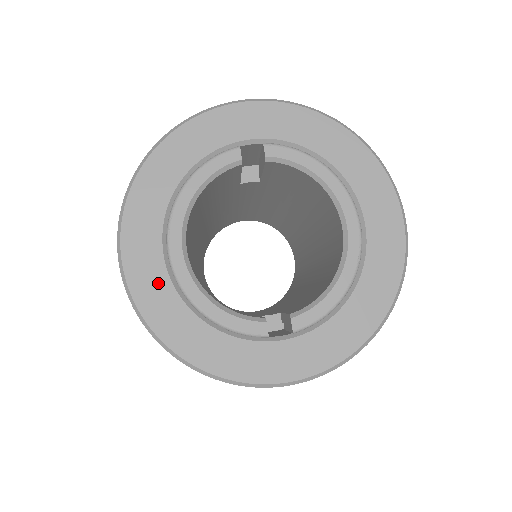
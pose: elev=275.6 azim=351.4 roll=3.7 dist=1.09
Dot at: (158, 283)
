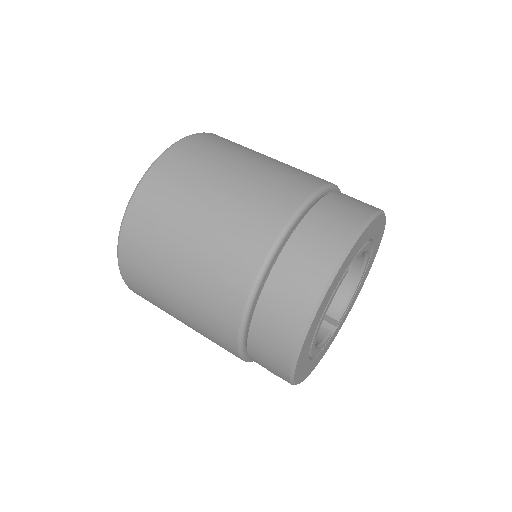
Dot at: (305, 365)
